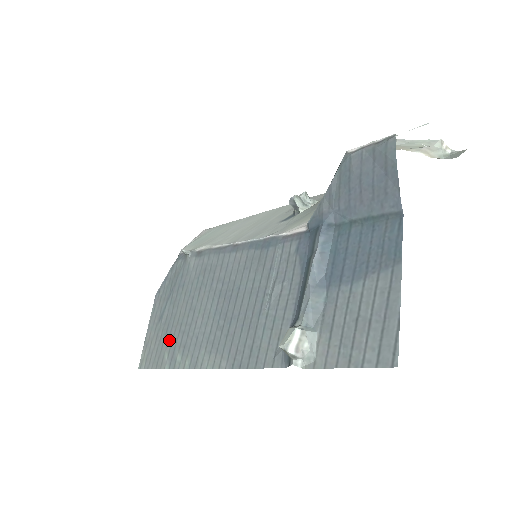
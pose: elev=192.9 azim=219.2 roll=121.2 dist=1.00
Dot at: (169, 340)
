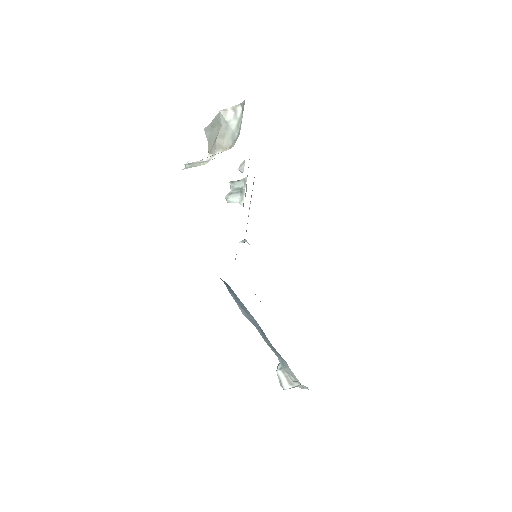
Dot at: occluded
